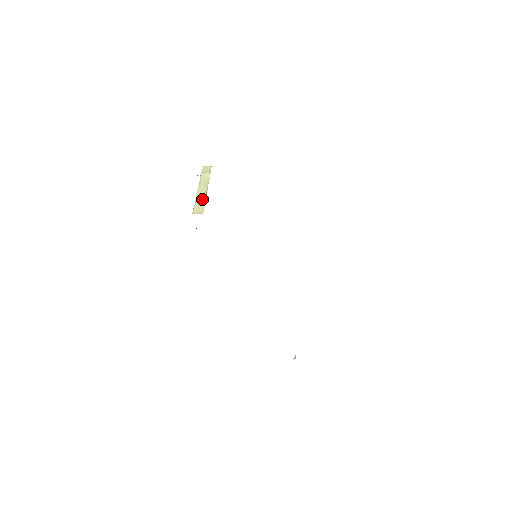
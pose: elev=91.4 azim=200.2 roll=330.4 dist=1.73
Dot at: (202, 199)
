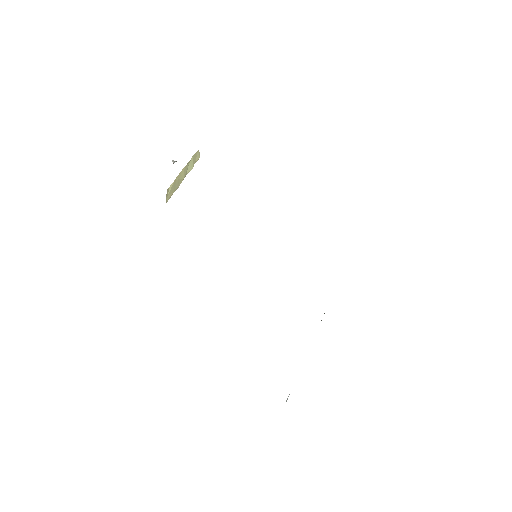
Dot at: (176, 185)
